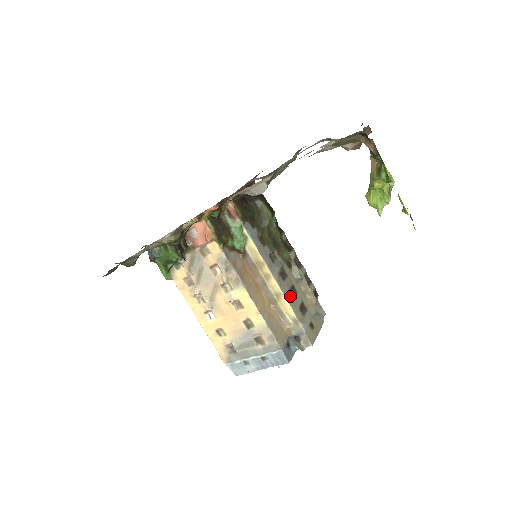
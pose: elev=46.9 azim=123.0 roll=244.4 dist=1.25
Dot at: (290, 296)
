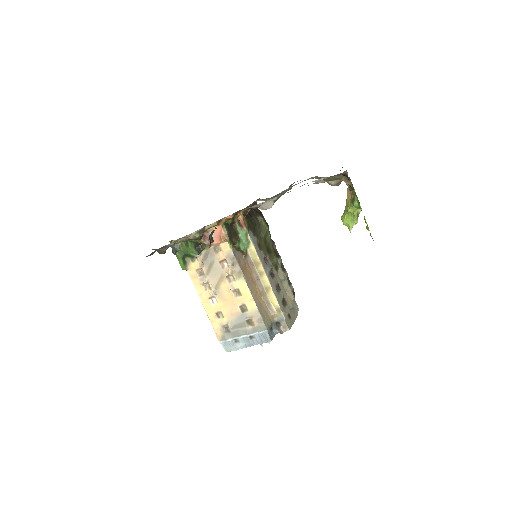
Dot at: (276, 291)
